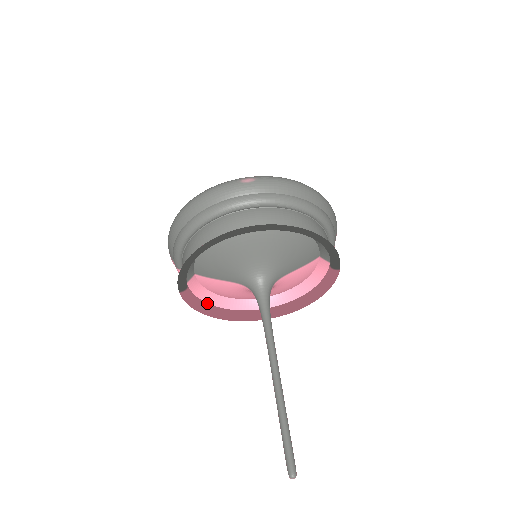
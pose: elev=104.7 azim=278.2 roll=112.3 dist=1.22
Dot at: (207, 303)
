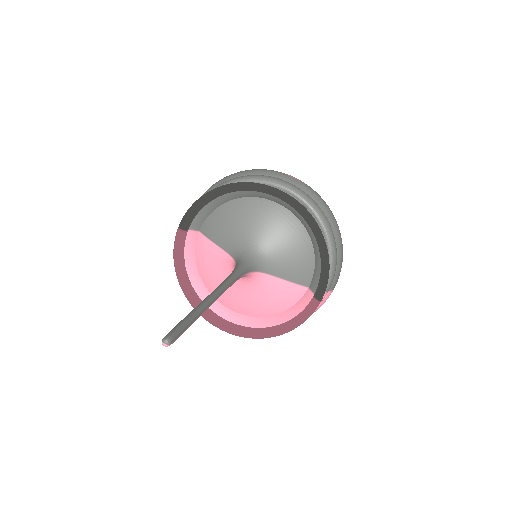
Dot at: (186, 271)
